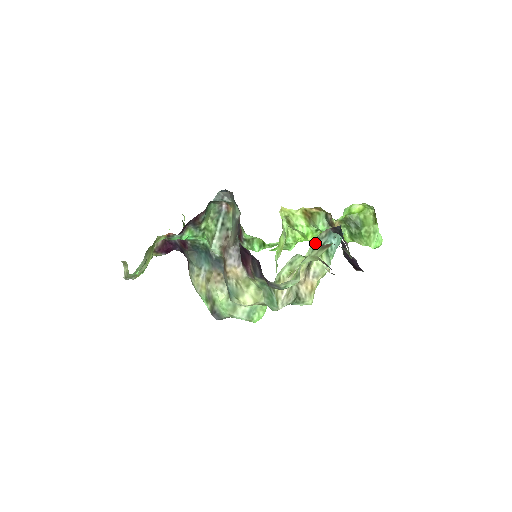
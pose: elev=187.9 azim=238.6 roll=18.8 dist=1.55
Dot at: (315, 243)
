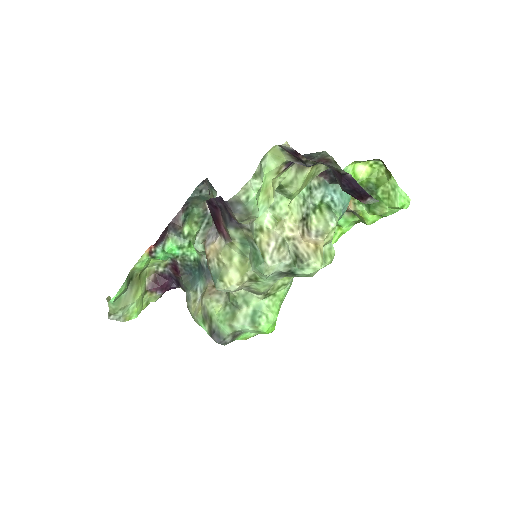
Dot at: (306, 193)
